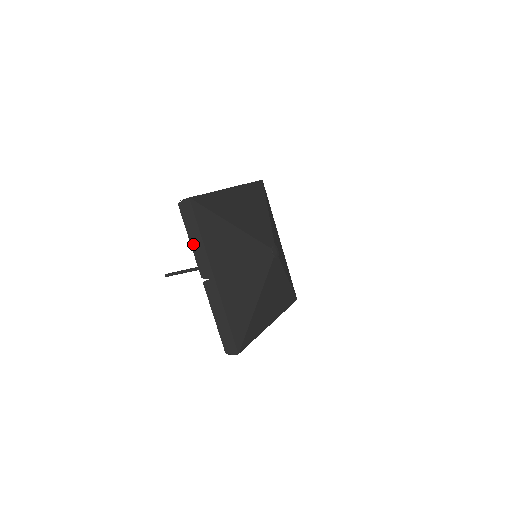
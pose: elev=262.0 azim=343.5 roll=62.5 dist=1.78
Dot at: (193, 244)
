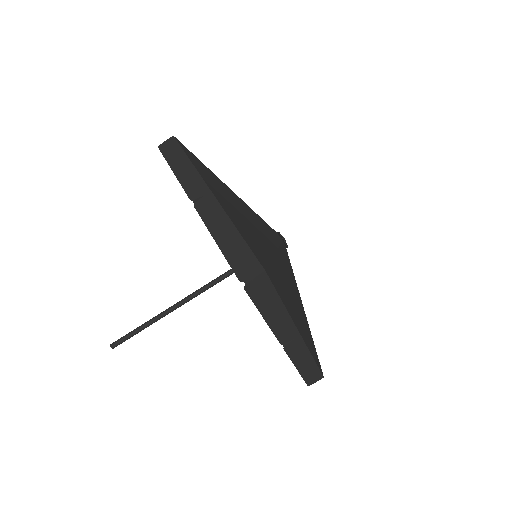
Dot at: (270, 320)
